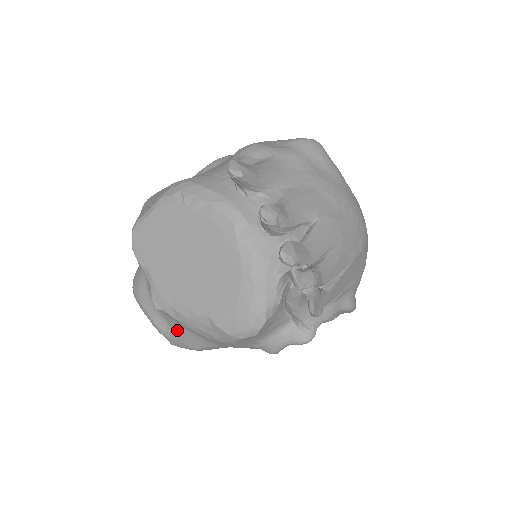
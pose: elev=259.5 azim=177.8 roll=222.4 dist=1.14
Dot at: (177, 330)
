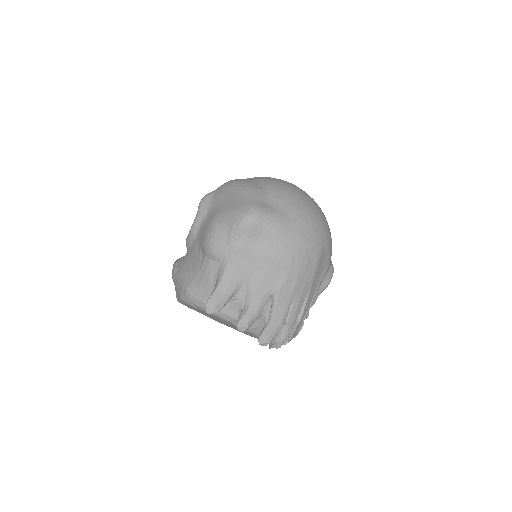
Dot at: occluded
